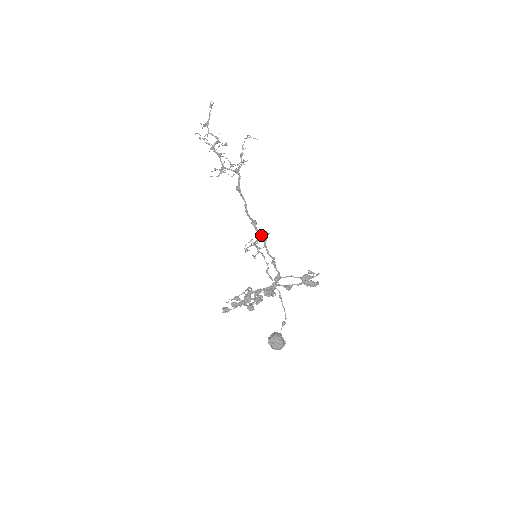
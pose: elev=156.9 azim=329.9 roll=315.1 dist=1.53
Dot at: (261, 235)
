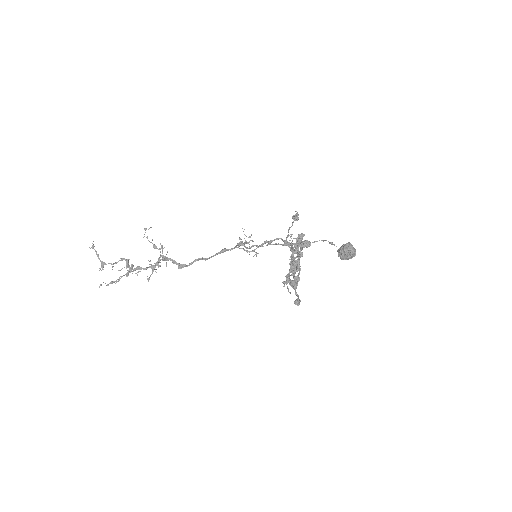
Dot at: occluded
